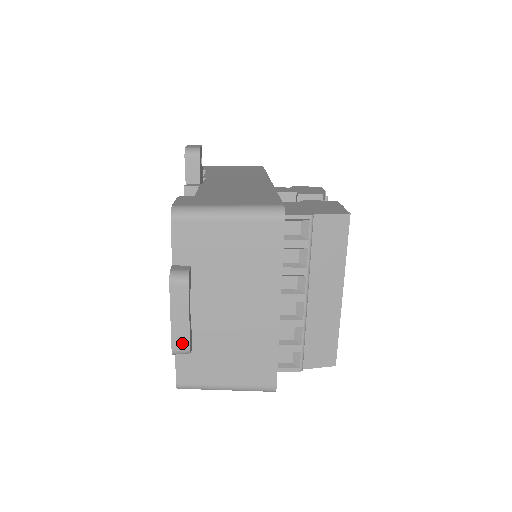
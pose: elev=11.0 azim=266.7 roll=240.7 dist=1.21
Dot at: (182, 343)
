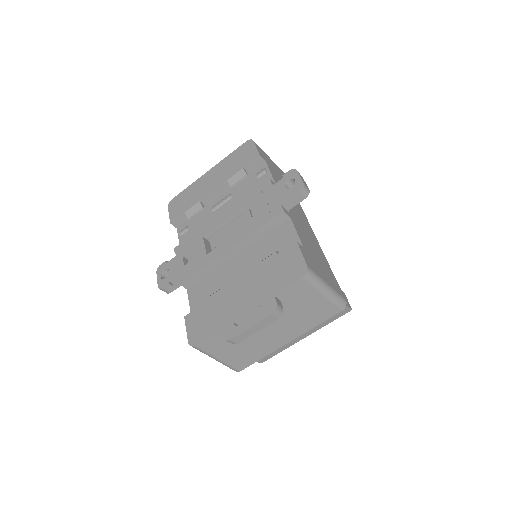
Dot at: (238, 340)
